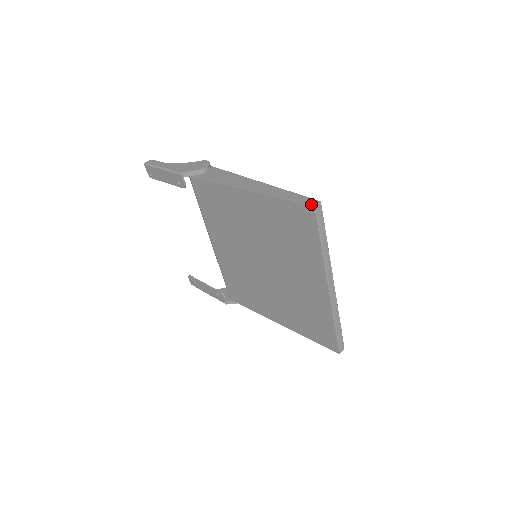
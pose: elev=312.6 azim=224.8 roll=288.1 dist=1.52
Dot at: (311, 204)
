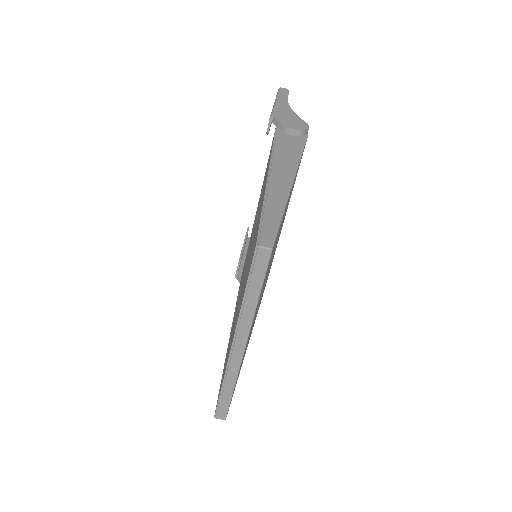
Dot at: (260, 241)
